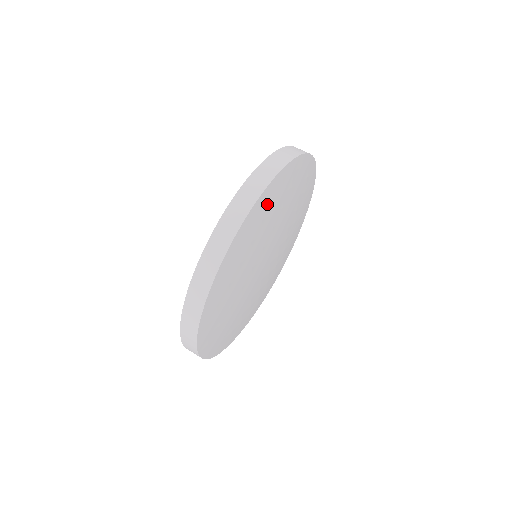
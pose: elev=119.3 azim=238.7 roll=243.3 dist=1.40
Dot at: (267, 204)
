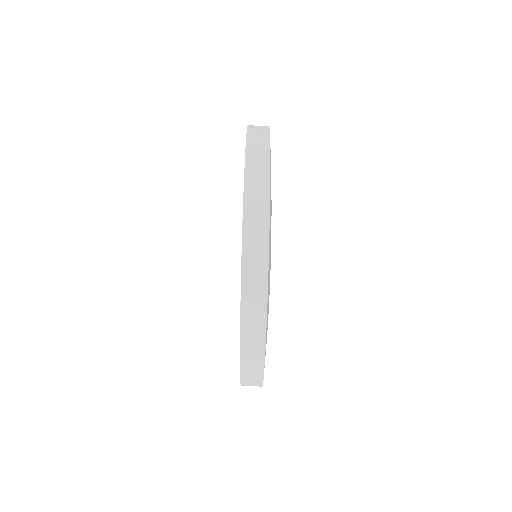
Dot at: occluded
